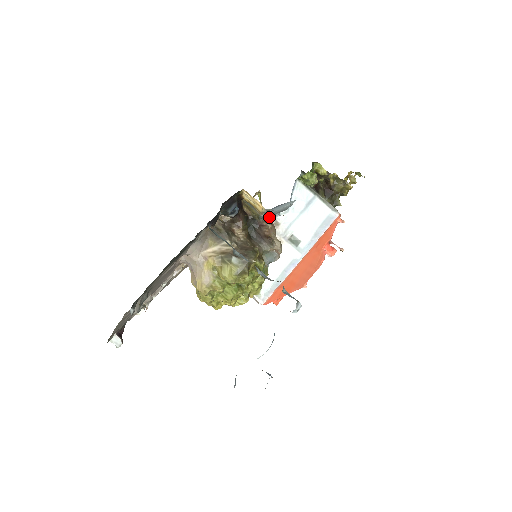
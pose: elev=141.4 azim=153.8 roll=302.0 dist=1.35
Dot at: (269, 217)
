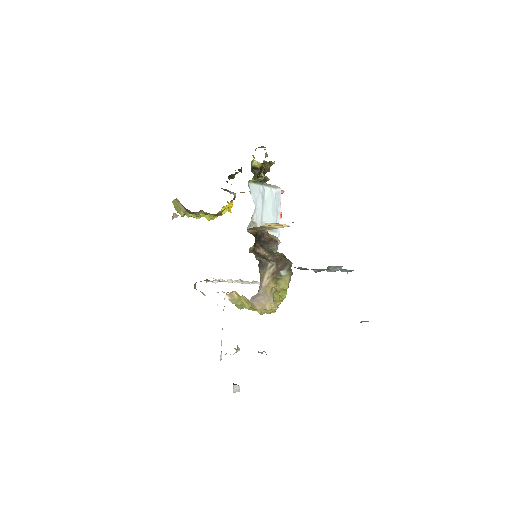
Dot at: occluded
